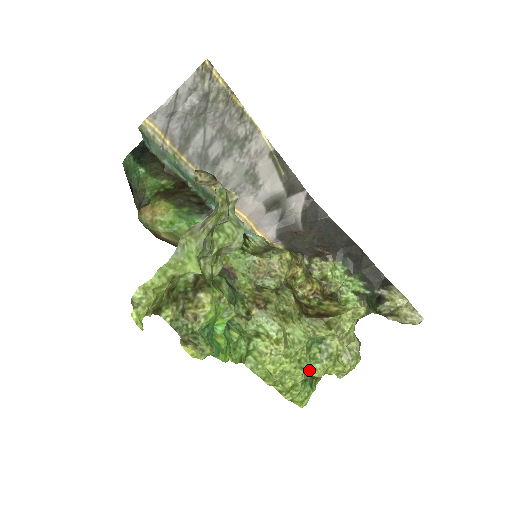
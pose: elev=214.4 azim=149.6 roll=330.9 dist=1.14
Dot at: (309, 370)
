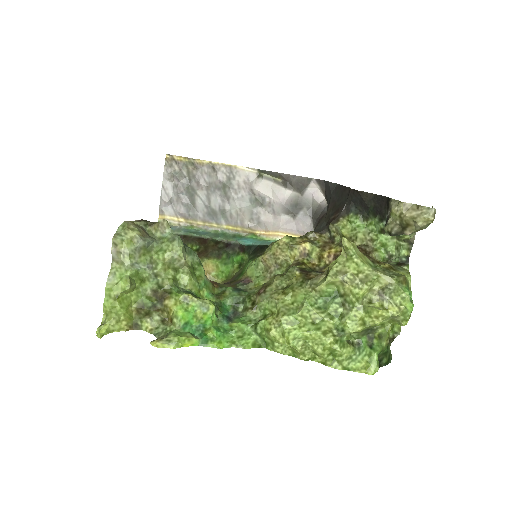
Dot at: (338, 329)
